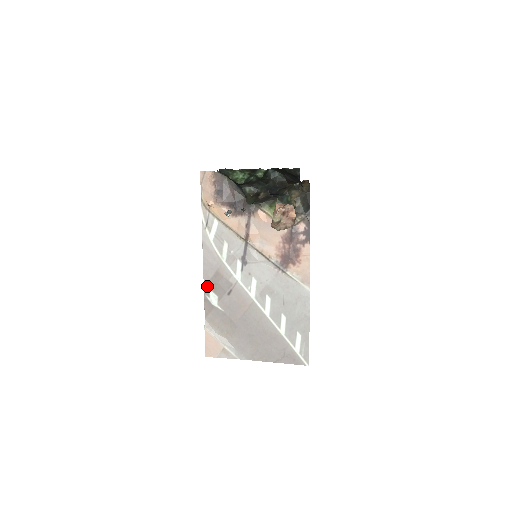
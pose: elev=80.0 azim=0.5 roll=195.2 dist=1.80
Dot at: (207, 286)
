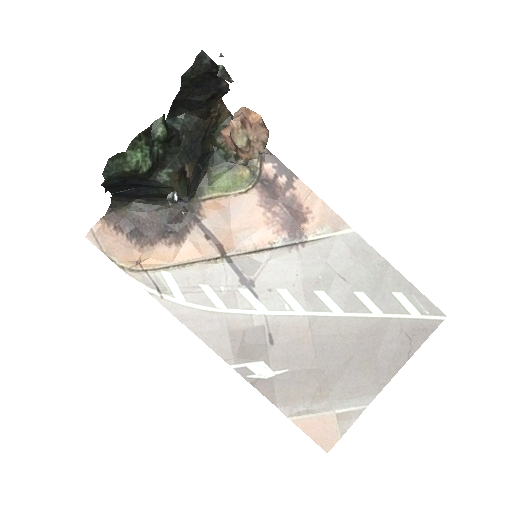
Dot at: (237, 364)
